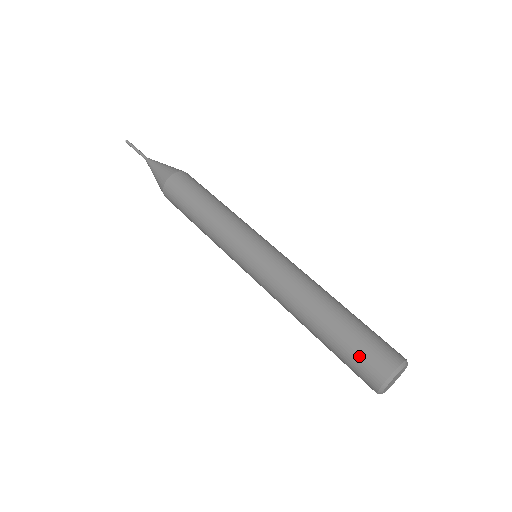
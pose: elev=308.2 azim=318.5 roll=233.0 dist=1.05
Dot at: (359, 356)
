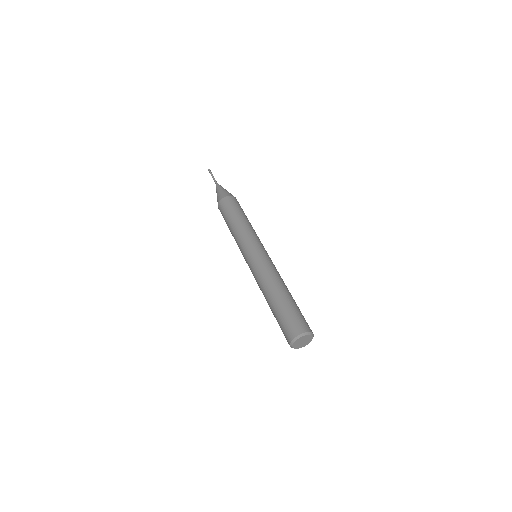
Dot at: (296, 317)
